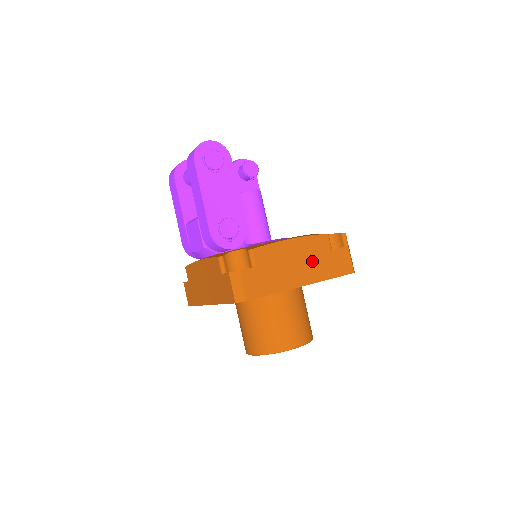
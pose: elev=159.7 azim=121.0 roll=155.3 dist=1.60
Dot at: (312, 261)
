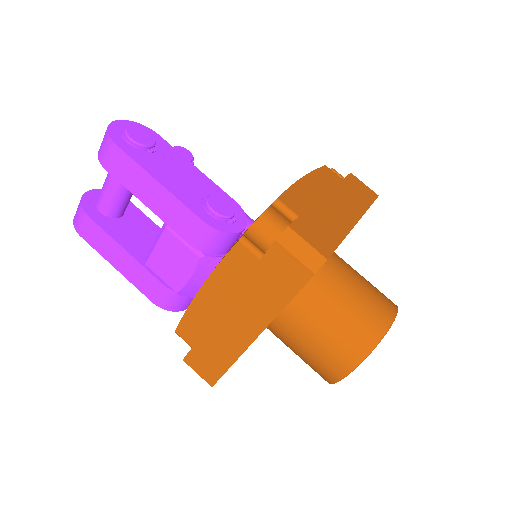
Dot at: (339, 195)
